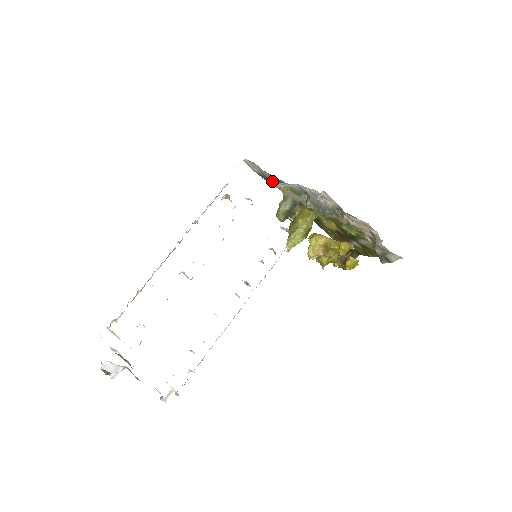
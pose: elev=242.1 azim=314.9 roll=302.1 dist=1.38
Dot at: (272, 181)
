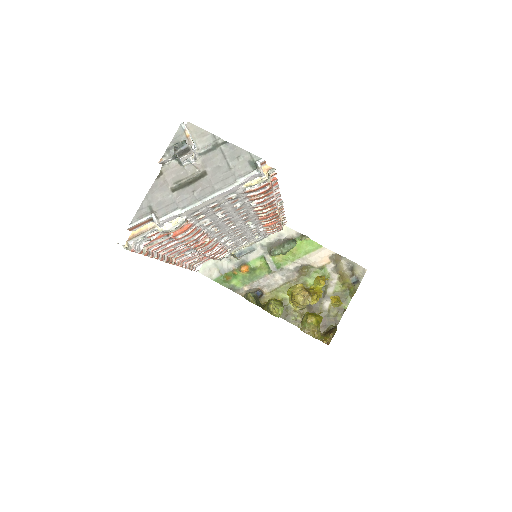
Dot at: (235, 254)
